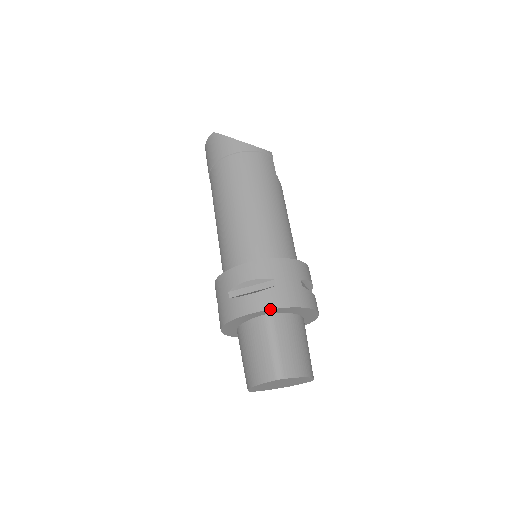
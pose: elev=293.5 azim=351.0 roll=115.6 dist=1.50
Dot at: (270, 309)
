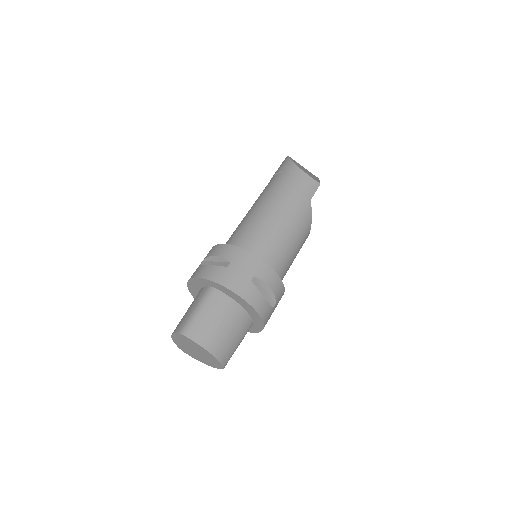
Dot at: (210, 280)
